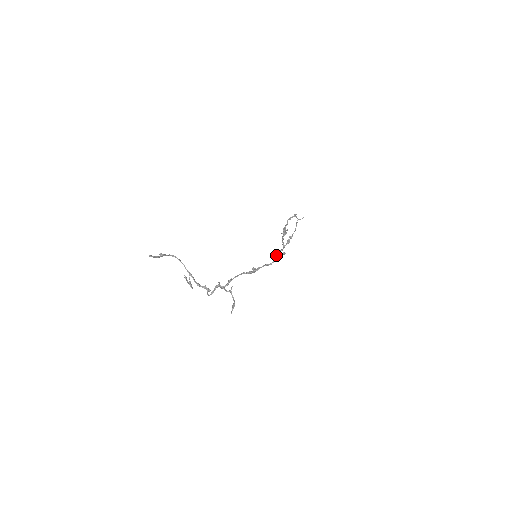
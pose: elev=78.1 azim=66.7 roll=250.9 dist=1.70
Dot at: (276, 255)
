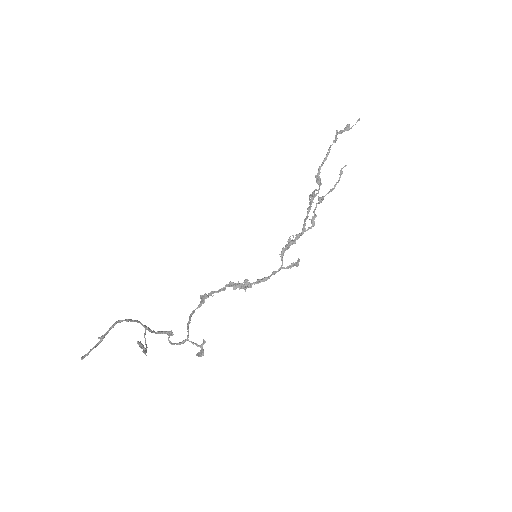
Dot at: occluded
